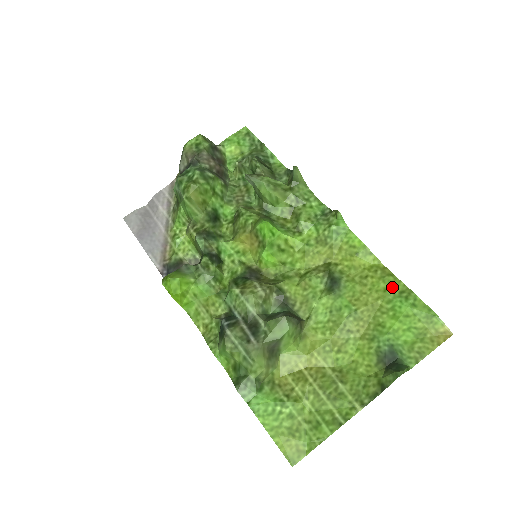
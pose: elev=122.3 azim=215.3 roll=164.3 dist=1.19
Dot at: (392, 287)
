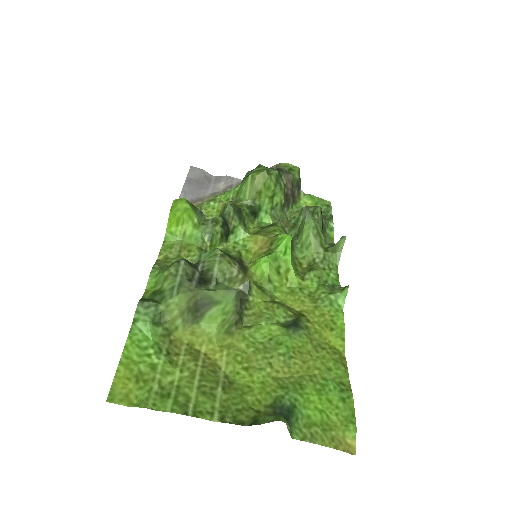
Dot at: (338, 373)
